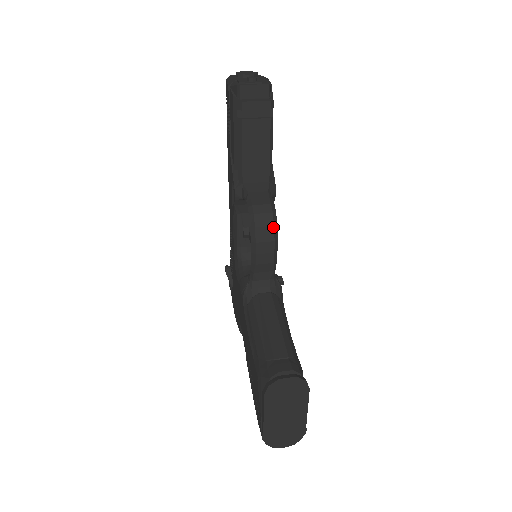
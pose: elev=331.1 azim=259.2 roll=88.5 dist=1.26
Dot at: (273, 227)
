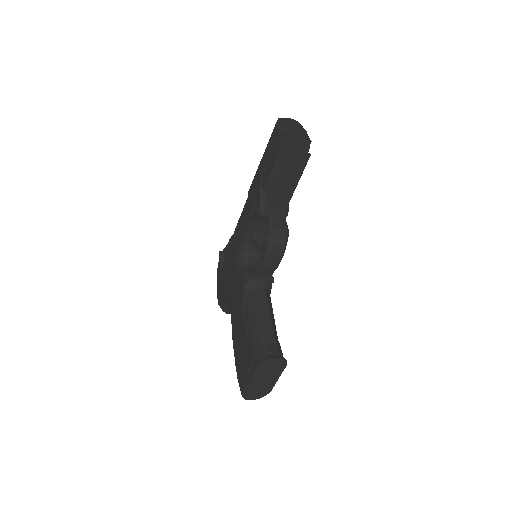
Dot at: (284, 246)
